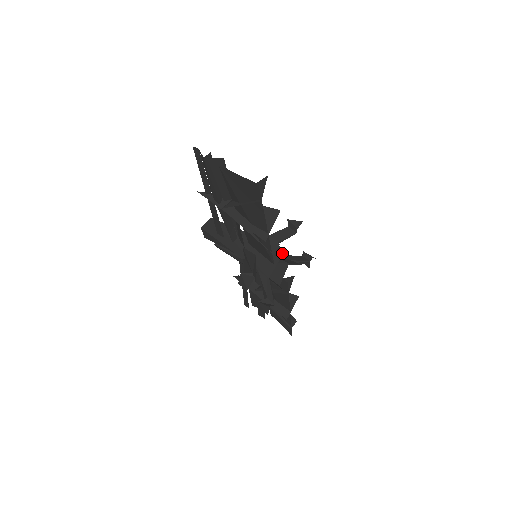
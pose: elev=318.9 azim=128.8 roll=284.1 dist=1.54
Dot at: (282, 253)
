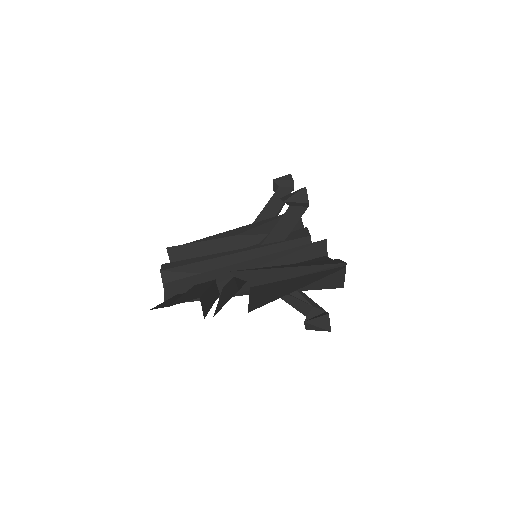
Dot at: occluded
